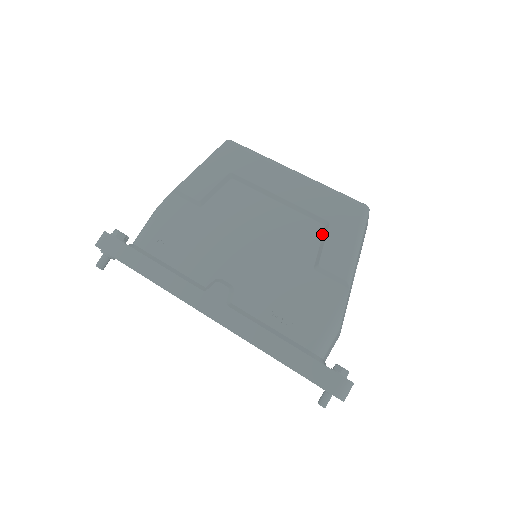
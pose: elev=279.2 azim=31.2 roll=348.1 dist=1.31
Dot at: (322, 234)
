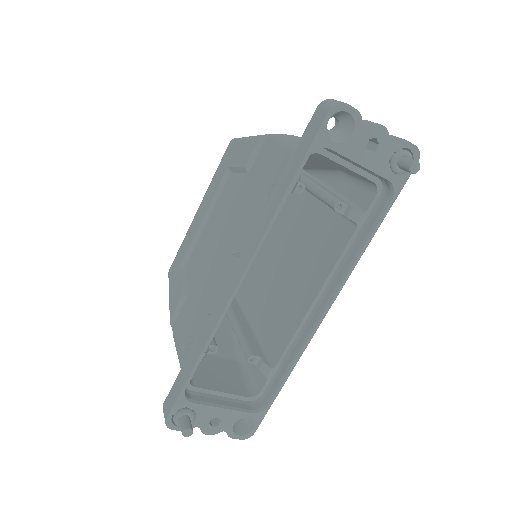
Dot at: (234, 173)
